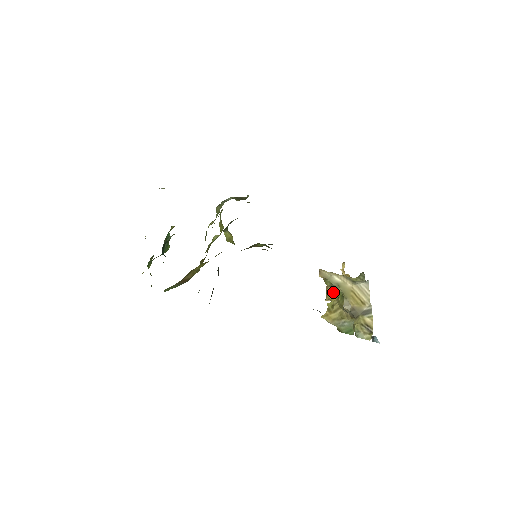
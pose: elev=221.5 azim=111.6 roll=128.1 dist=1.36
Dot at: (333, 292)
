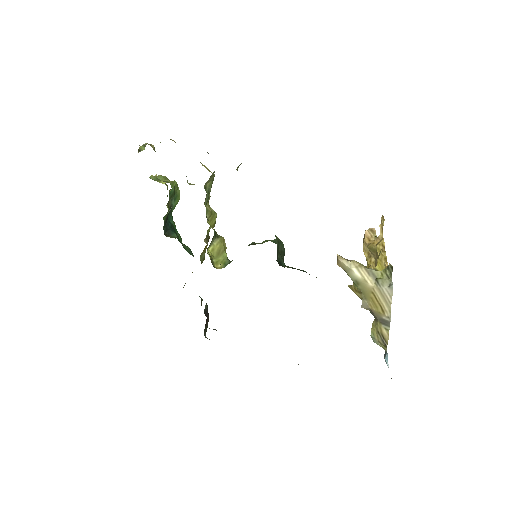
Dot at: occluded
